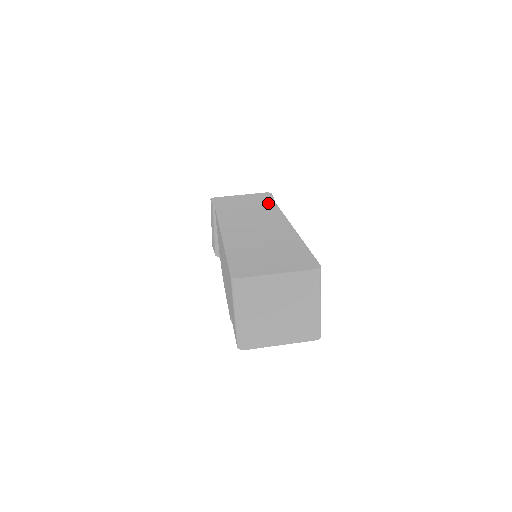
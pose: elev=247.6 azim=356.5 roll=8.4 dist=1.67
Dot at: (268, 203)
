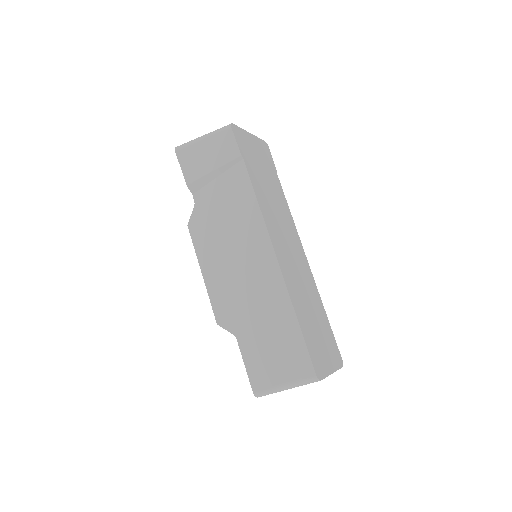
Dot at: (278, 183)
